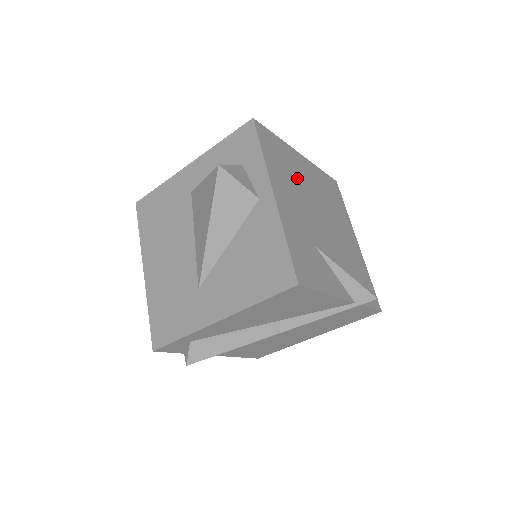
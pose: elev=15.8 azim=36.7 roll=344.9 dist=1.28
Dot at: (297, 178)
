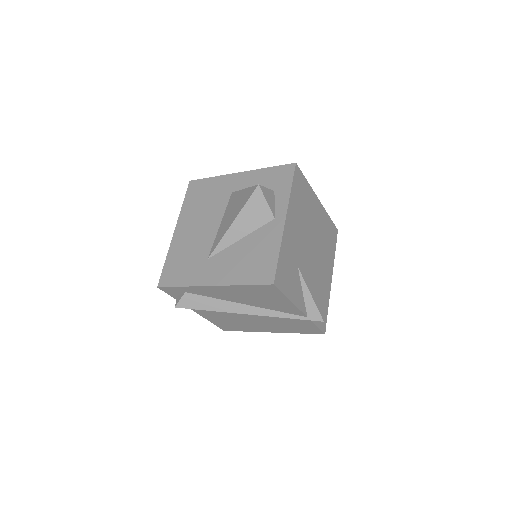
Dot at: (308, 216)
